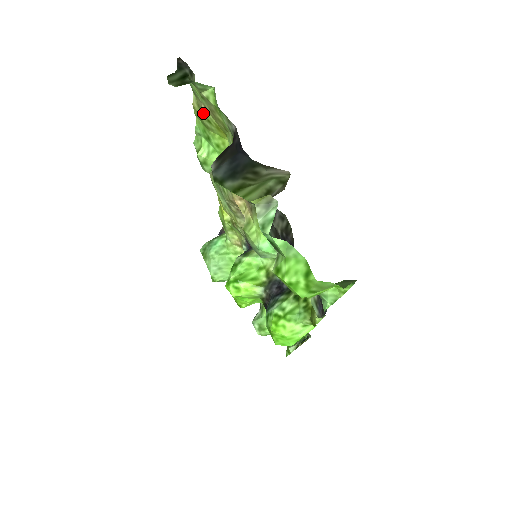
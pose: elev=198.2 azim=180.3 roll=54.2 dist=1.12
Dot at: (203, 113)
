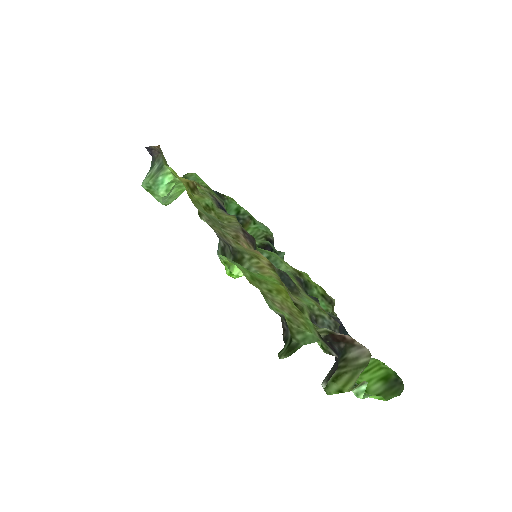
Dot at: (269, 296)
